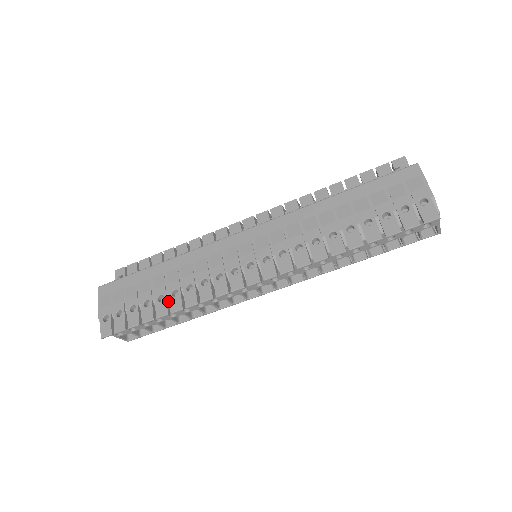
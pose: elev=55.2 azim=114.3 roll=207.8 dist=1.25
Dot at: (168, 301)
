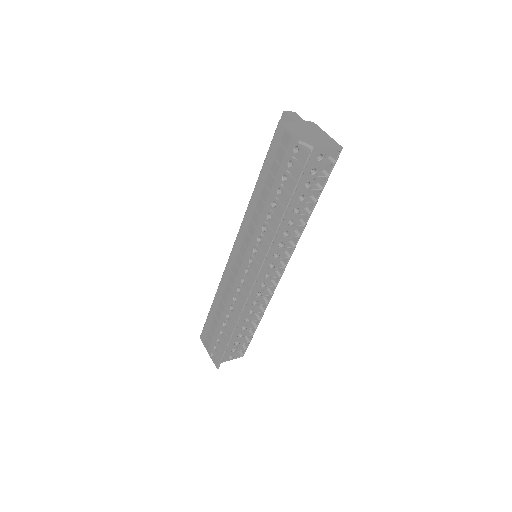
Dot at: (229, 324)
